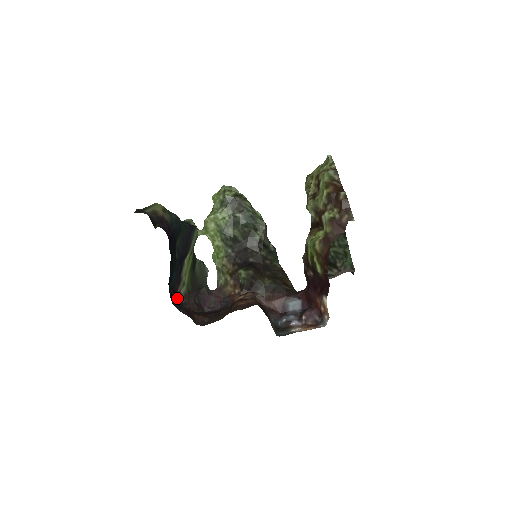
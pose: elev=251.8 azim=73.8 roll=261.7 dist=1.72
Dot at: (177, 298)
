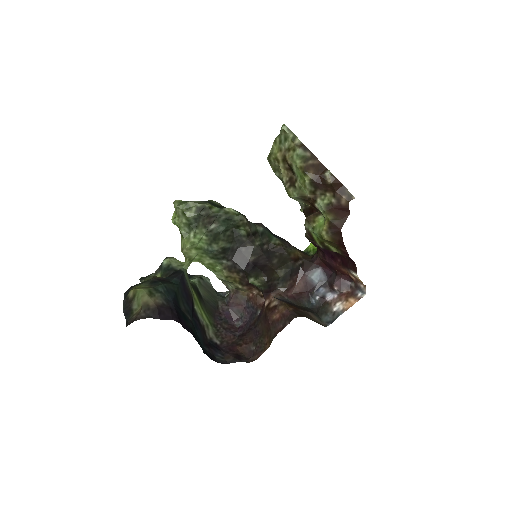
Dot at: (213, 348)
